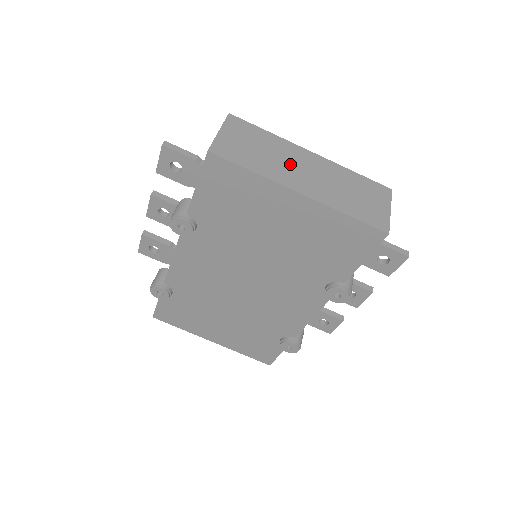
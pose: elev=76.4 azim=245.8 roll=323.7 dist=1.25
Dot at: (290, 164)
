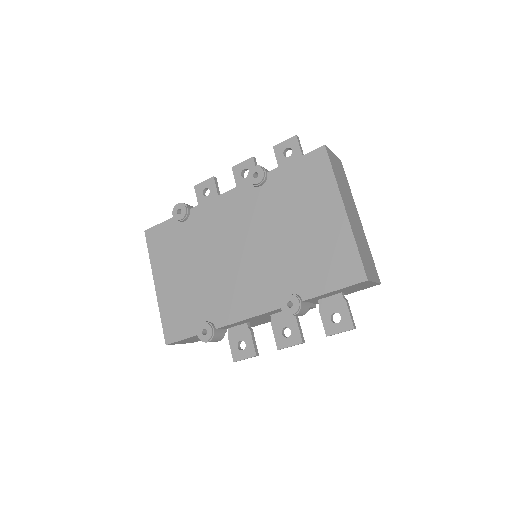
Dot at: (349, 203)
